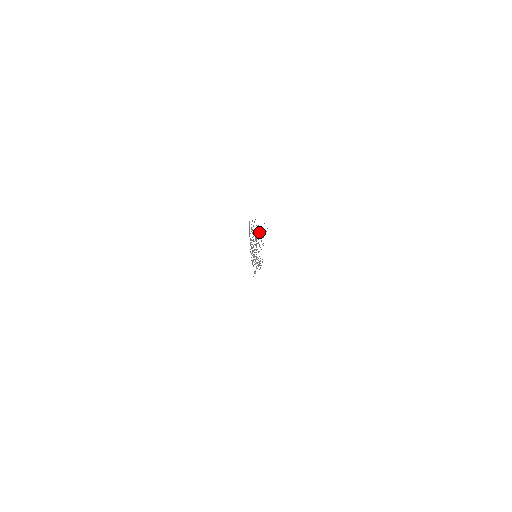
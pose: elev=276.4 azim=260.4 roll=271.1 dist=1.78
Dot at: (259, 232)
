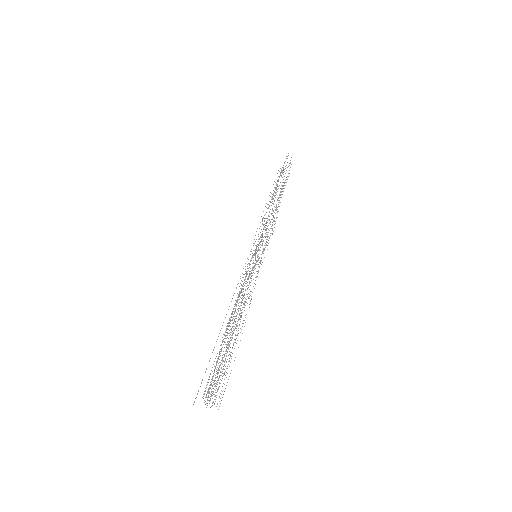
Dot at: (226, 362)
